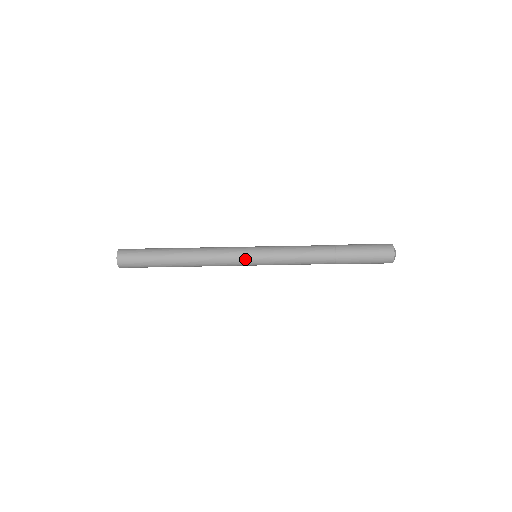
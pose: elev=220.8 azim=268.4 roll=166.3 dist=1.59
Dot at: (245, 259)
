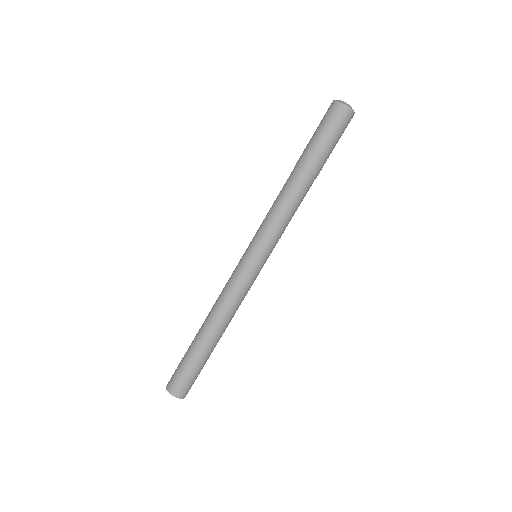
Dot at: (245, 266)
